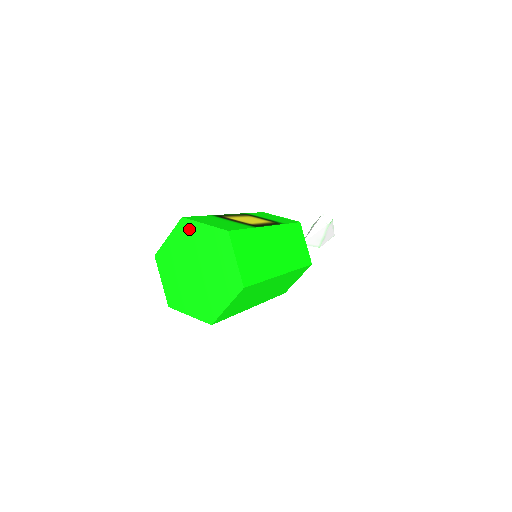
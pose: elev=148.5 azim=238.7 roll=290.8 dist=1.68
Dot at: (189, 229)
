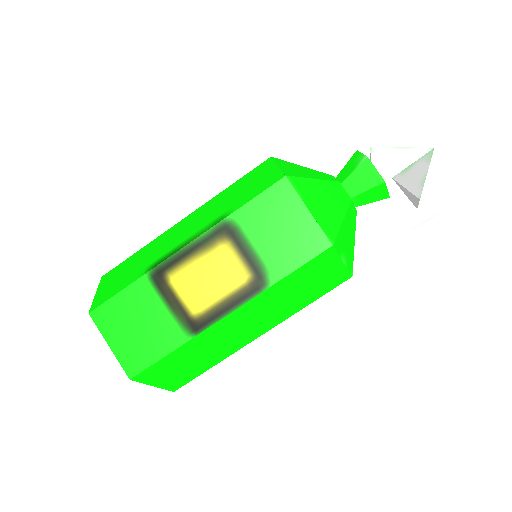
Dot at: occluded
